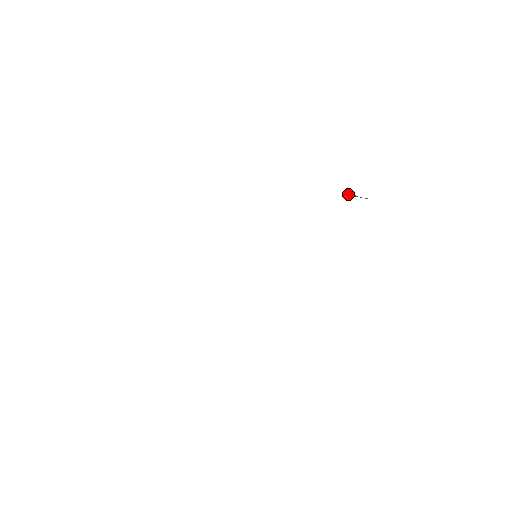
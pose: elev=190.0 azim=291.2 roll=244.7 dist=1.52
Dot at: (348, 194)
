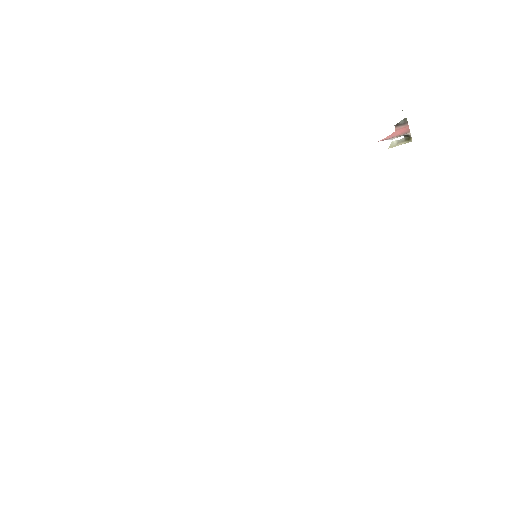
Dot at: (396, 145)
